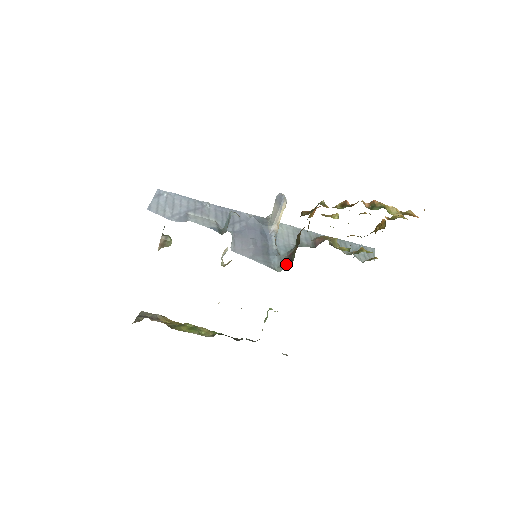
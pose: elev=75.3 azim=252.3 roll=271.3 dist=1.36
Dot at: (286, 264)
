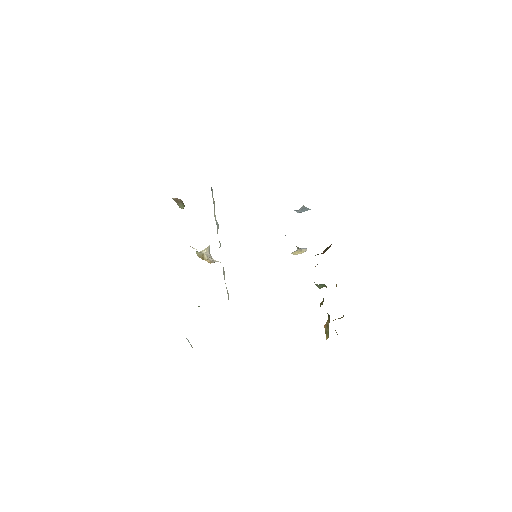
Dot at: occluded
